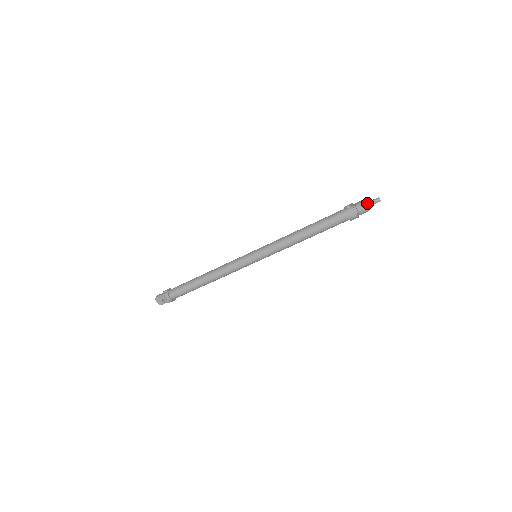
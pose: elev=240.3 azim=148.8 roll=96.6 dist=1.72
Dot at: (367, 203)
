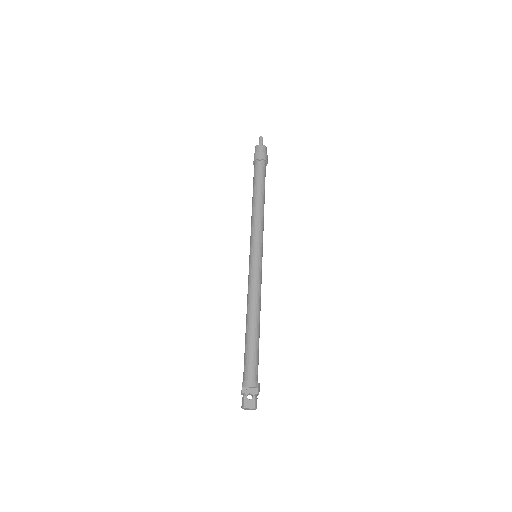
Dot at: occluded
